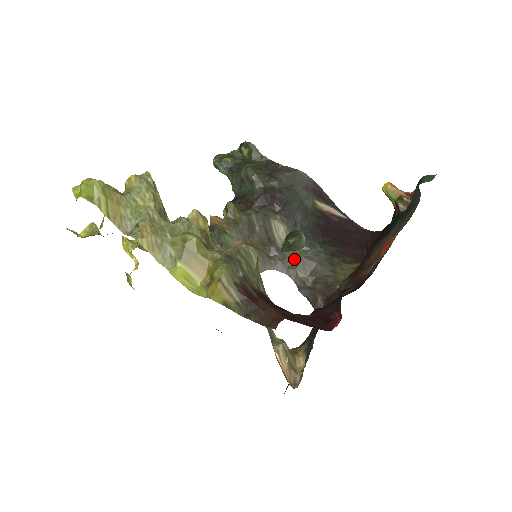
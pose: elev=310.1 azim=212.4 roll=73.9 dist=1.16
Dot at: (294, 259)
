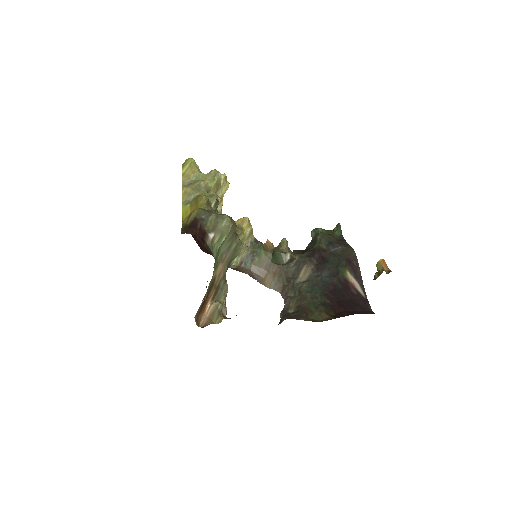
Dot at: (296, 293)
